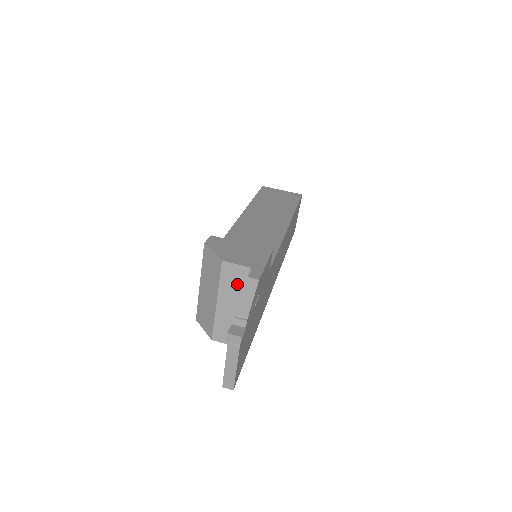
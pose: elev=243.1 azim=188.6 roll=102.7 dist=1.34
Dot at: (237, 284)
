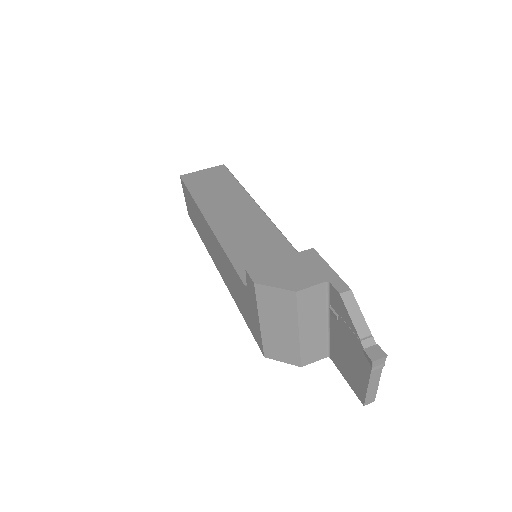
Dot at: (316, 304)
